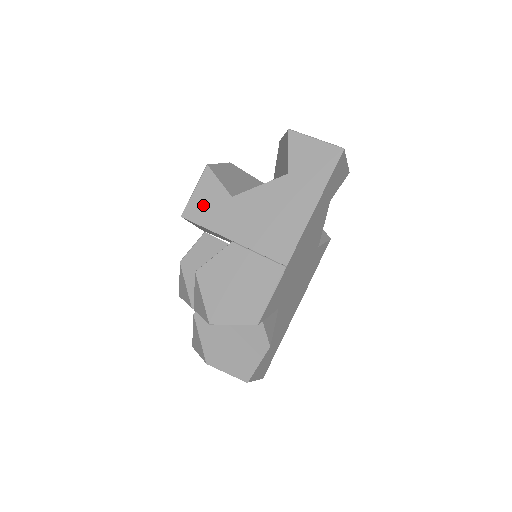
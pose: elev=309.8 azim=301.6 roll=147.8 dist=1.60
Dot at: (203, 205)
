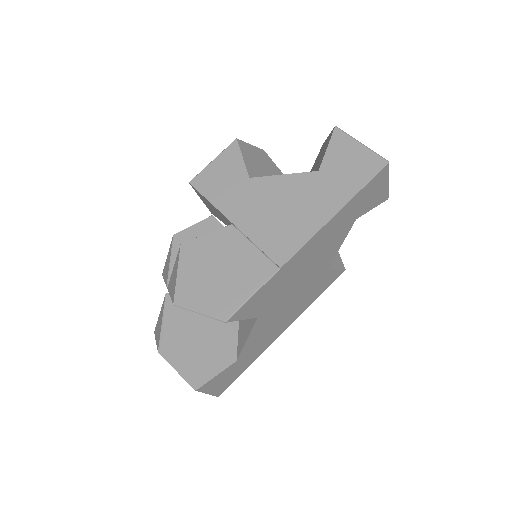
Dot at: (216, 177)
